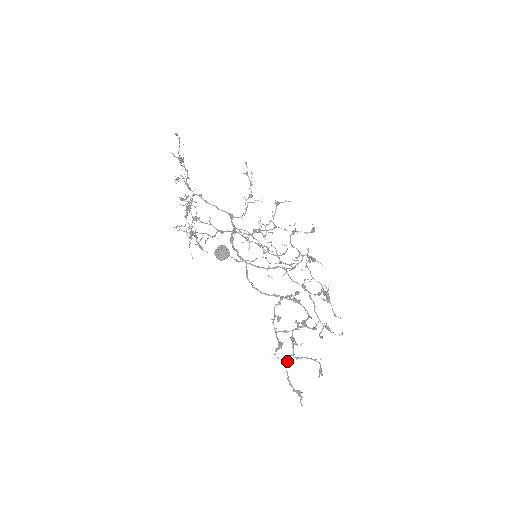
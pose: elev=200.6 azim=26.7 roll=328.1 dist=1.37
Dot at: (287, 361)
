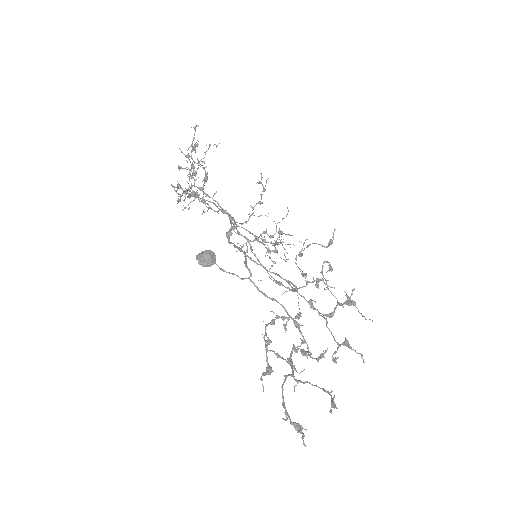
Dot at: (284, 380)
